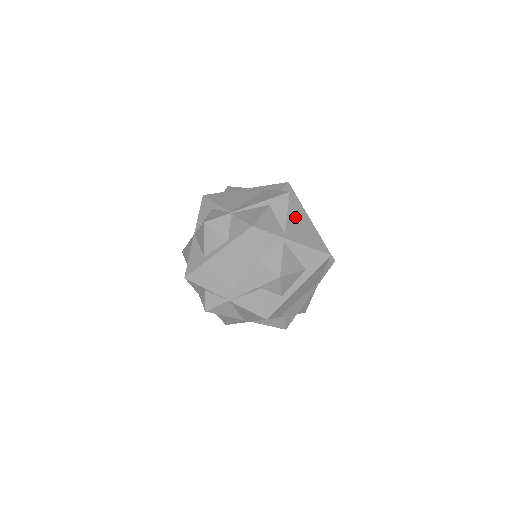
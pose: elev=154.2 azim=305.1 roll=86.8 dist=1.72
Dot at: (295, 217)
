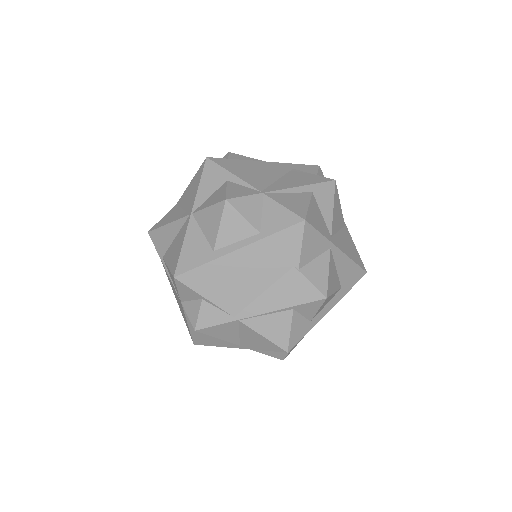
Dot at: (337, 215)
